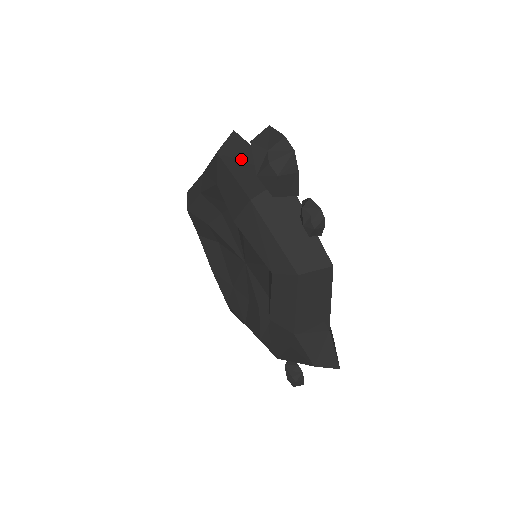
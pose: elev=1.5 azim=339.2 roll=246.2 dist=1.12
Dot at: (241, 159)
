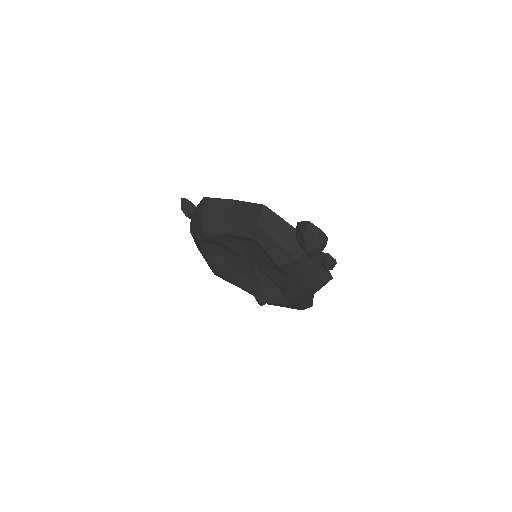
Dot at: (278, 228)
